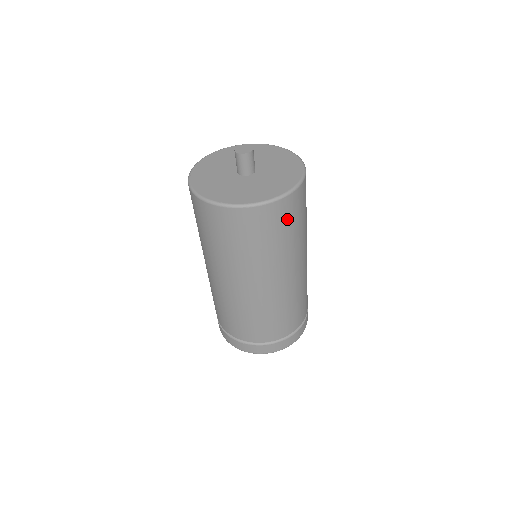
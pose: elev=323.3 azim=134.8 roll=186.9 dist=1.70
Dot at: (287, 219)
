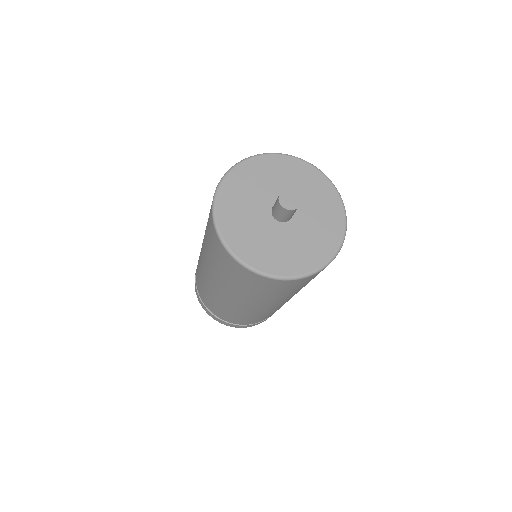
Dot at: (258, 285)
